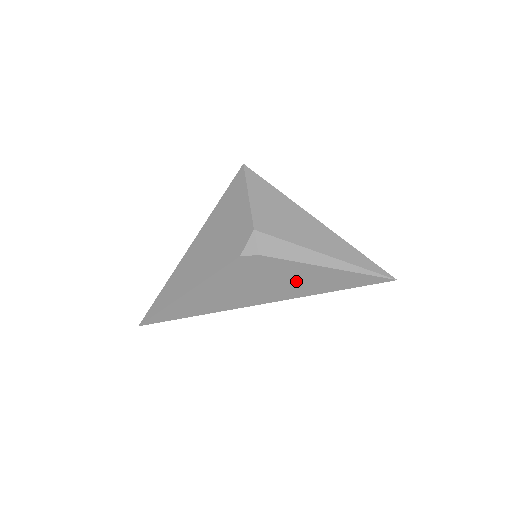
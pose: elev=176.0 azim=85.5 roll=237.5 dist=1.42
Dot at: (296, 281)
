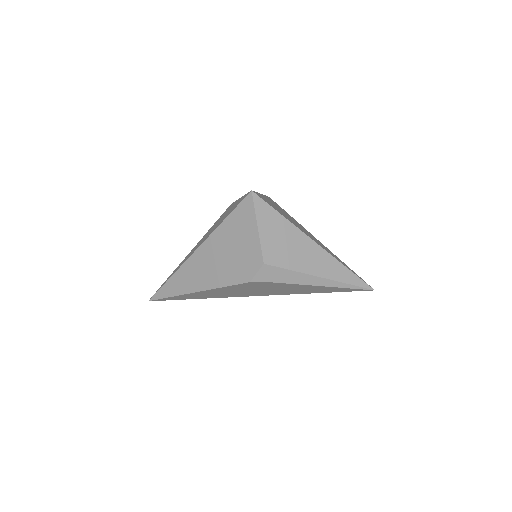
Dot at: (293, 290)
